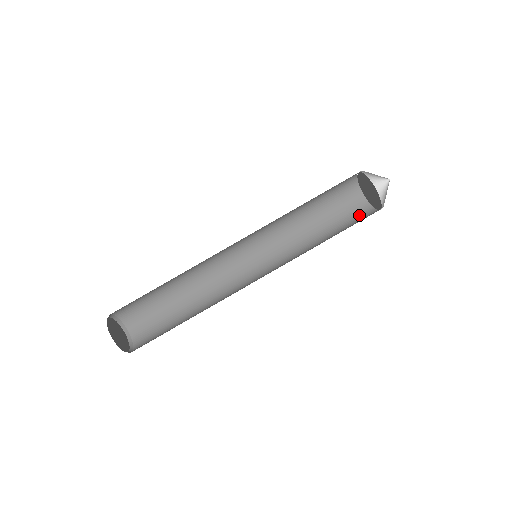
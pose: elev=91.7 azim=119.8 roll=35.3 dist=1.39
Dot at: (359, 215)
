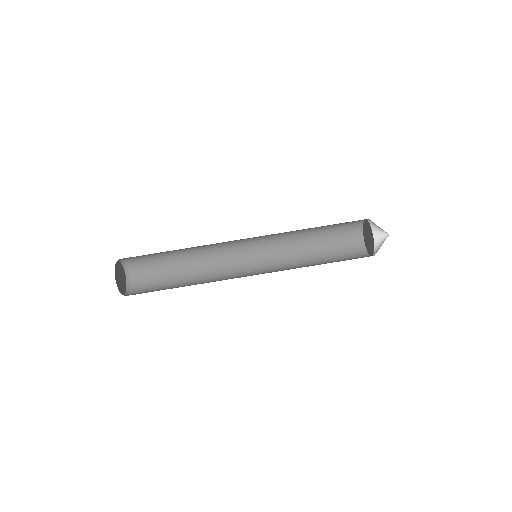
Dot at: (351, 246)
